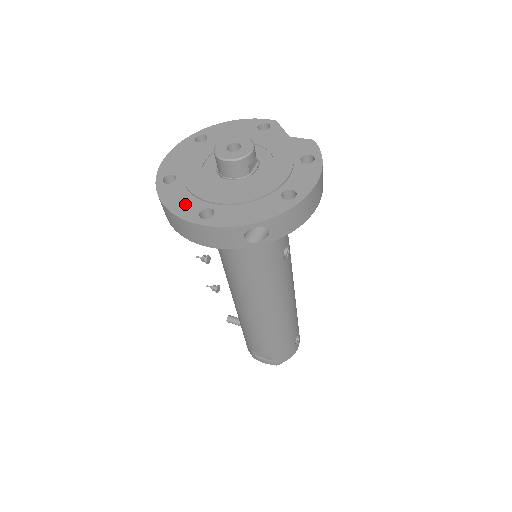
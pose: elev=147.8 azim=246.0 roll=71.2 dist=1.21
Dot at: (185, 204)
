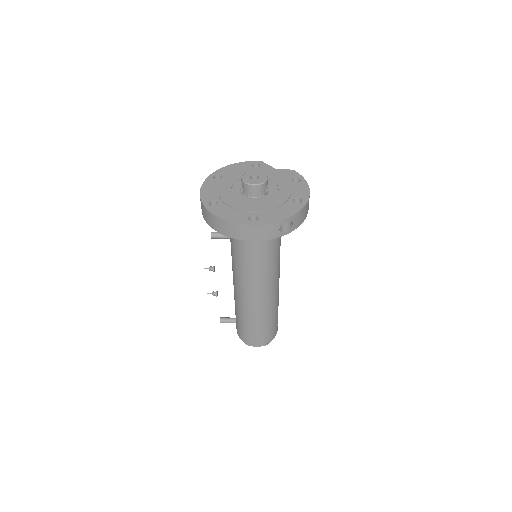
Dot at: (235, 215)
